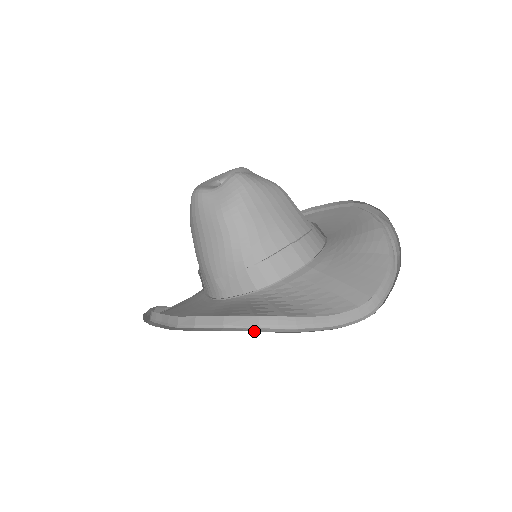
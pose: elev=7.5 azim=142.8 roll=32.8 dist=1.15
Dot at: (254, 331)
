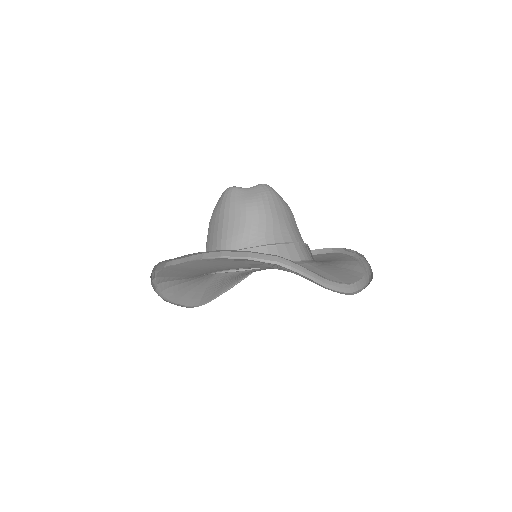
Dot at: occluded
